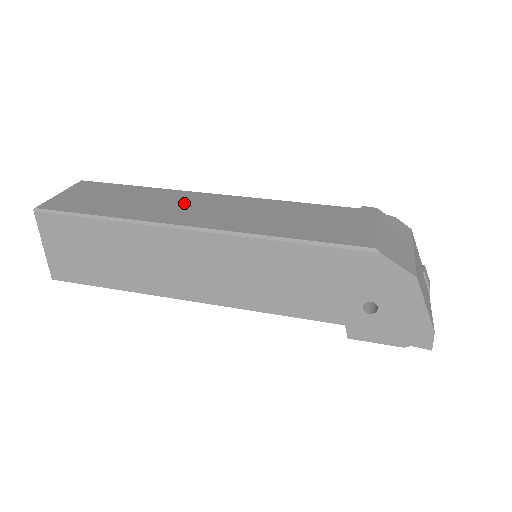
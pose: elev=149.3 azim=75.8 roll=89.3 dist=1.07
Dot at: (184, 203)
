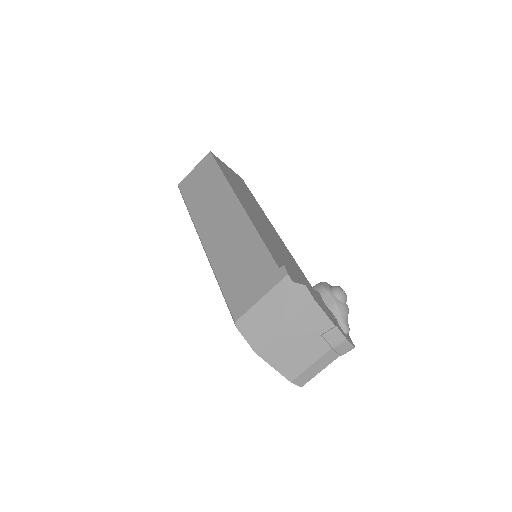
Dot at: (219, 208)
